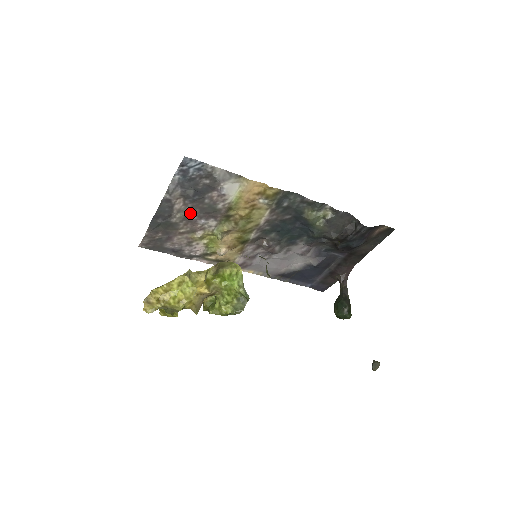
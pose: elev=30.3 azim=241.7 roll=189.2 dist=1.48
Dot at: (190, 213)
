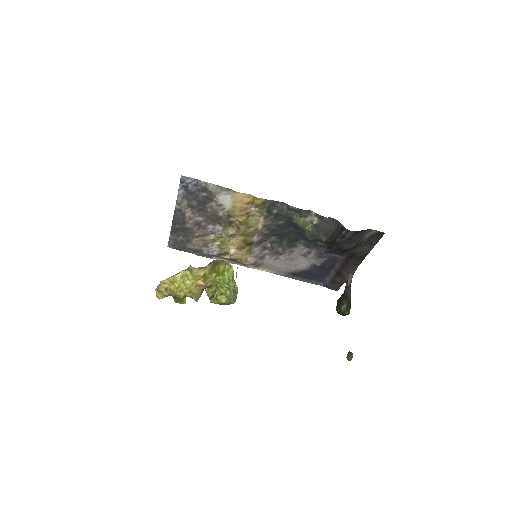
Dot at: (199, 220)
